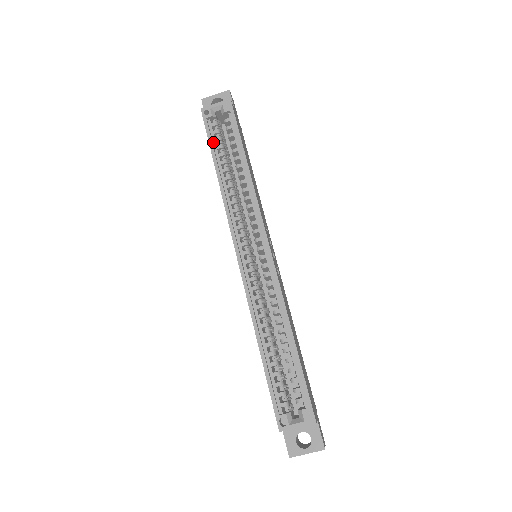
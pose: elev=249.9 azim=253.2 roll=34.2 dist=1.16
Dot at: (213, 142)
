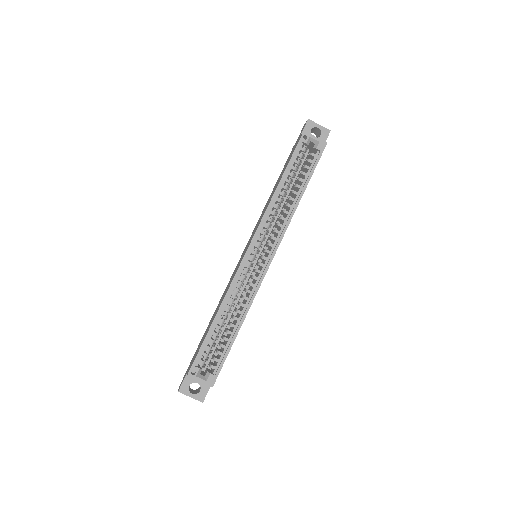
Dot at: (293, 161)
